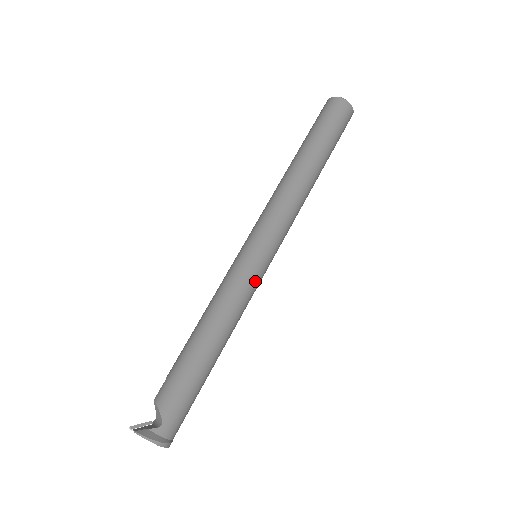
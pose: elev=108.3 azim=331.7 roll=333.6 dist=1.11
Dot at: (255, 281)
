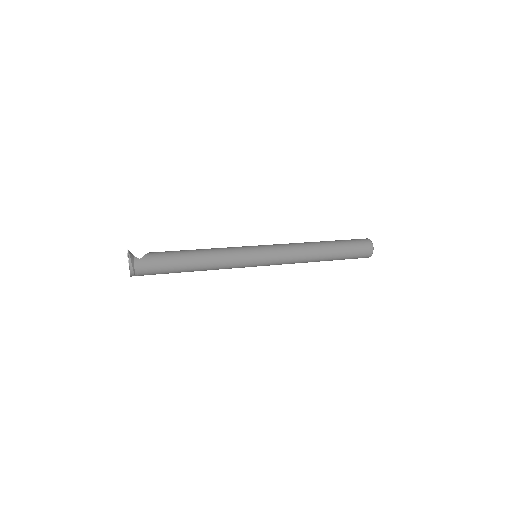
Dot at: (243, 259)
